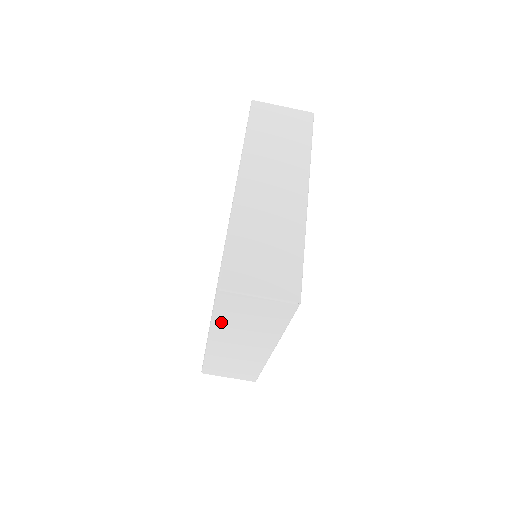
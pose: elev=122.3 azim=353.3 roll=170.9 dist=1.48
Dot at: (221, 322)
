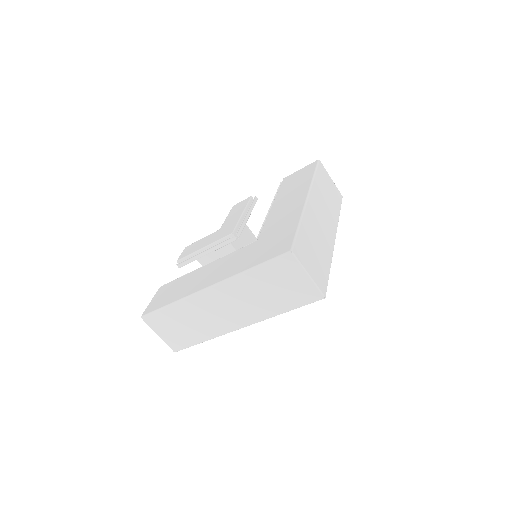
Dot at: (247, 279)
